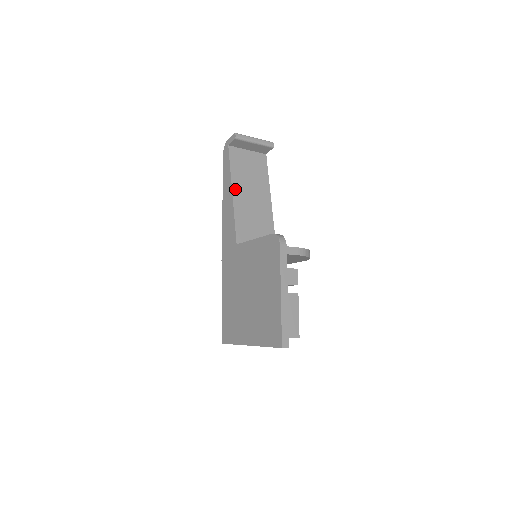
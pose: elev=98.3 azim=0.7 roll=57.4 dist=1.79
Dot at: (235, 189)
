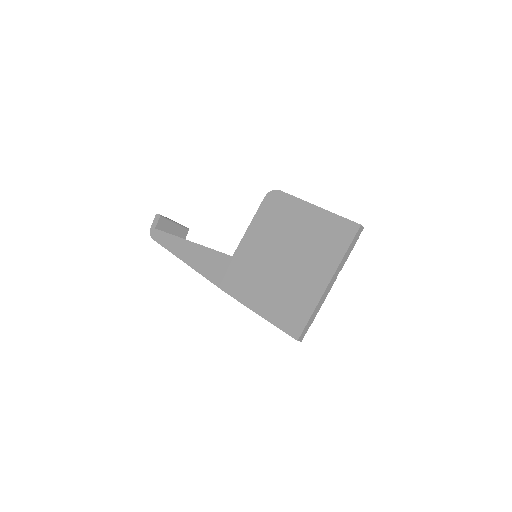
Dot at: occluded
